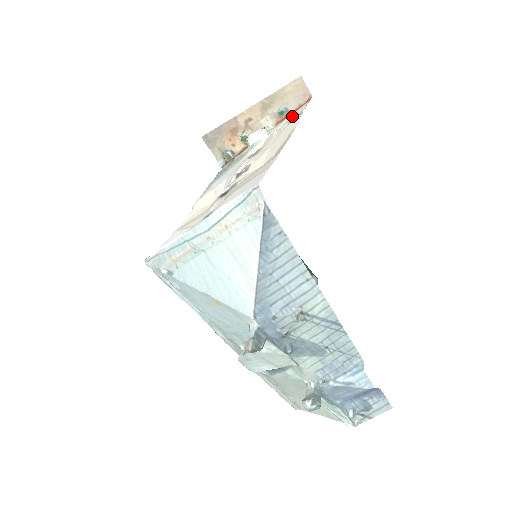
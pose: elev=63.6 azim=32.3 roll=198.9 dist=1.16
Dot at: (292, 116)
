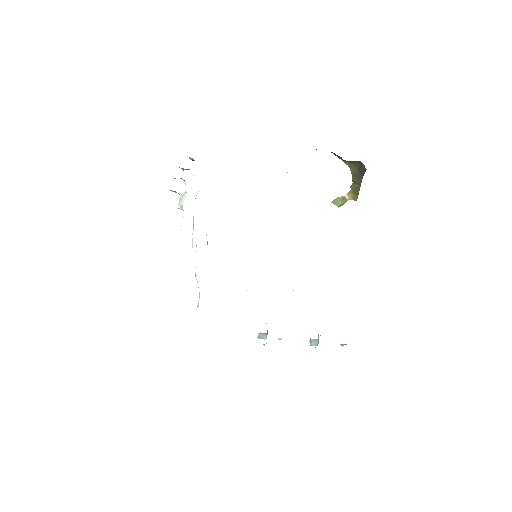
Dot at: occluded
